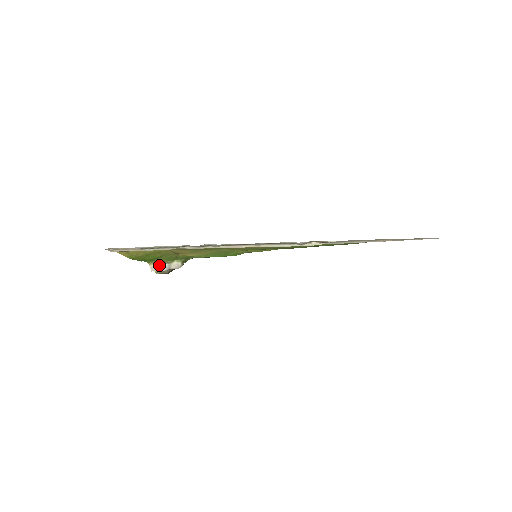
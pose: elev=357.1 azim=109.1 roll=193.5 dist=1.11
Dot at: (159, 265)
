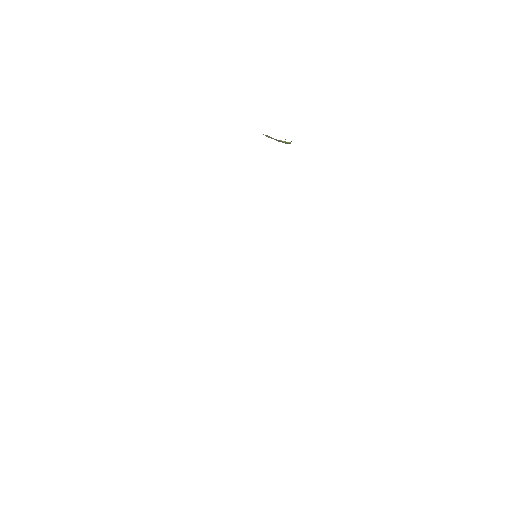
Dot at: occluded
